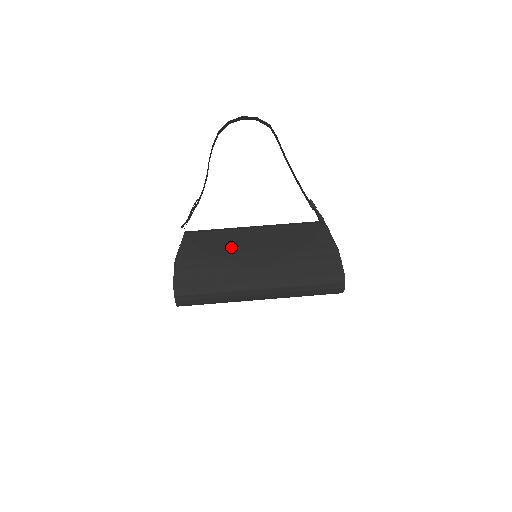
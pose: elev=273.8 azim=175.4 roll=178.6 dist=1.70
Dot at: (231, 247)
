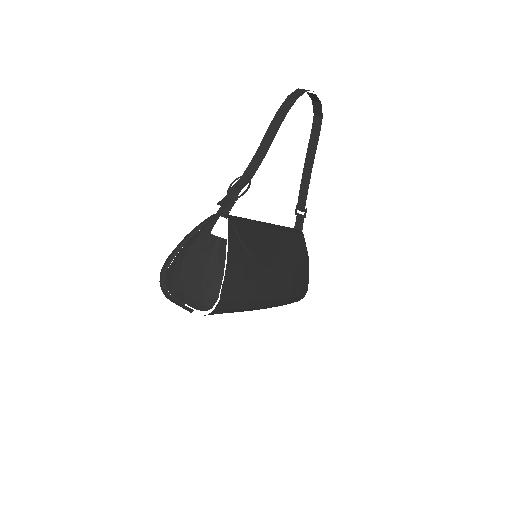
Dot at: (266, 254)
